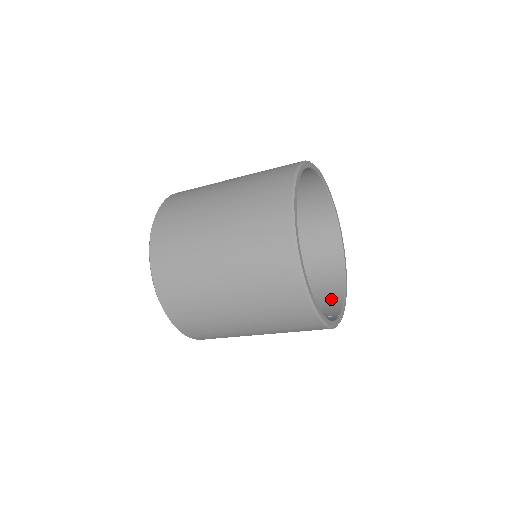
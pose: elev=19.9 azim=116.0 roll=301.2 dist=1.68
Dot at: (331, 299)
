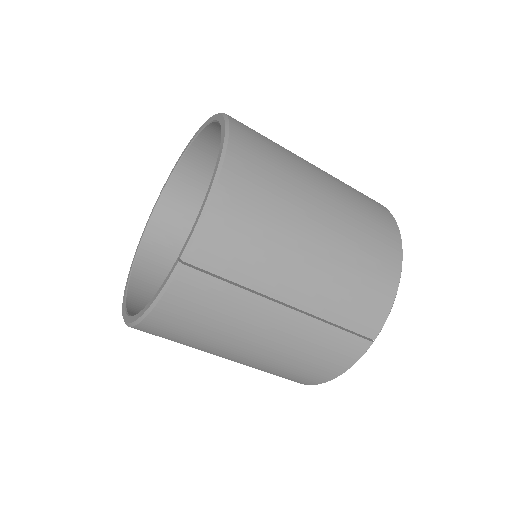
Dot at: occluded
